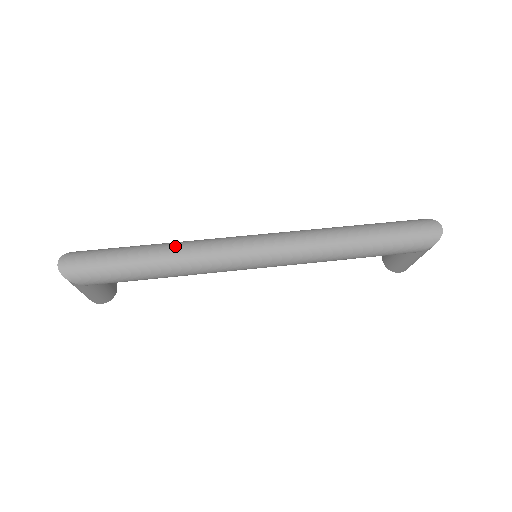
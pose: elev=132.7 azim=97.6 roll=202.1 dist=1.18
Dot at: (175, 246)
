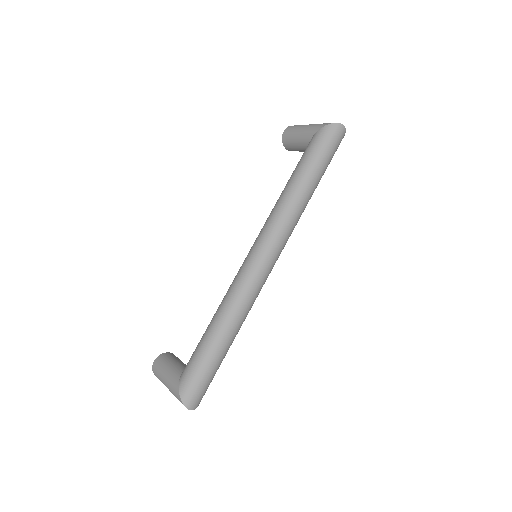
Dot at: (232, 319)
